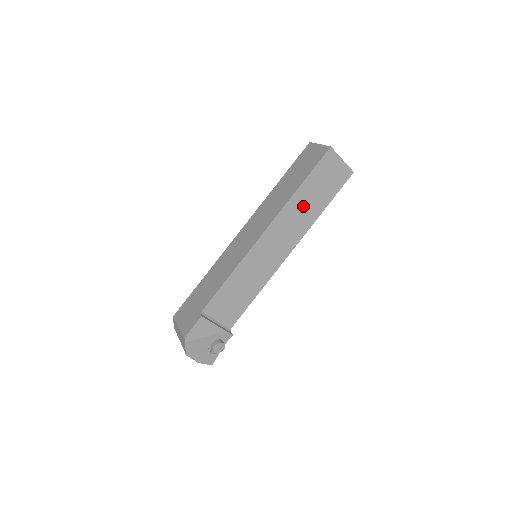
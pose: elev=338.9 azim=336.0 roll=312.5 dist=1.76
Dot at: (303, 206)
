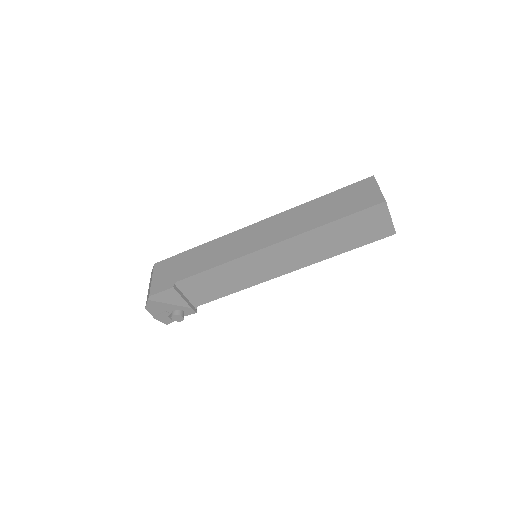
Dot at: (324, 240)
